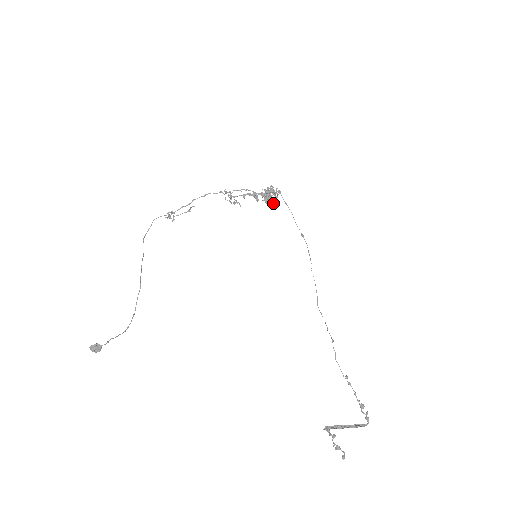
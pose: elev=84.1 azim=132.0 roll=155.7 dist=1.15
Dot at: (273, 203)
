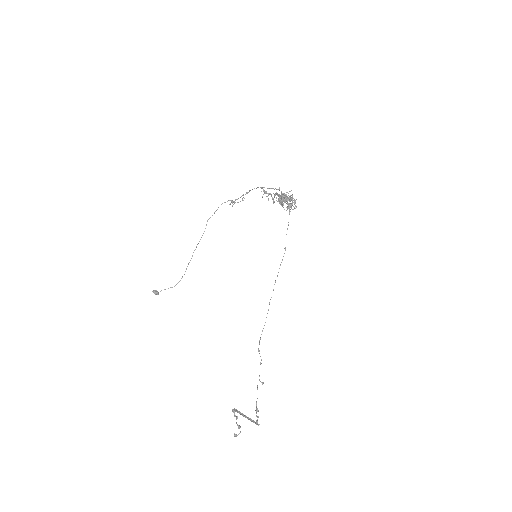
Dot at: (287, 208)
